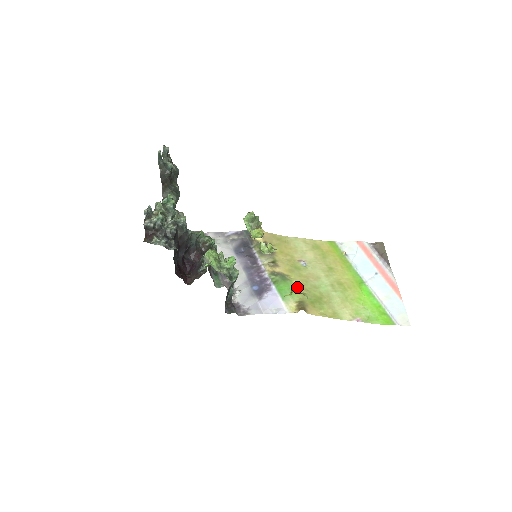
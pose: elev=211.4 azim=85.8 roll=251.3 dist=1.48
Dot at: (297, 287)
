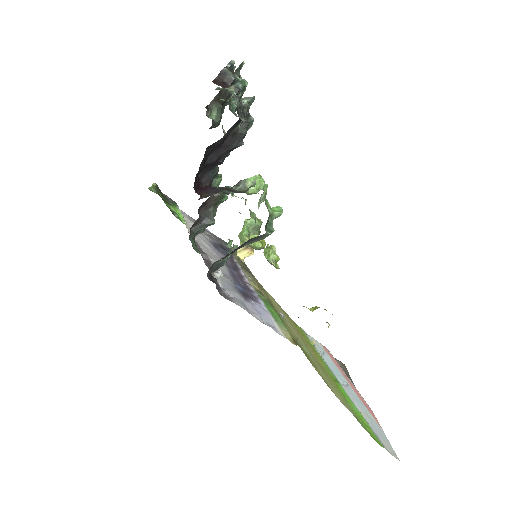
Dot at: occluded
